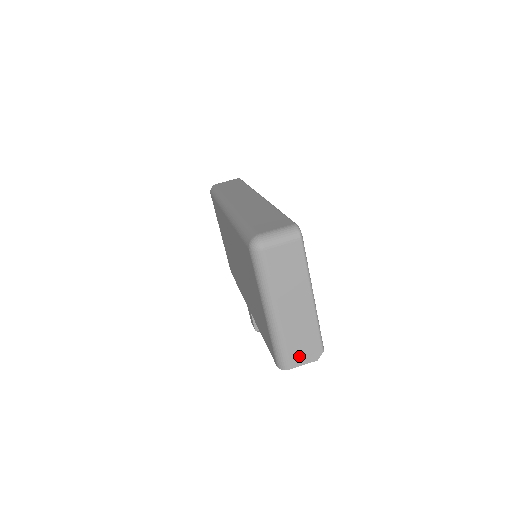
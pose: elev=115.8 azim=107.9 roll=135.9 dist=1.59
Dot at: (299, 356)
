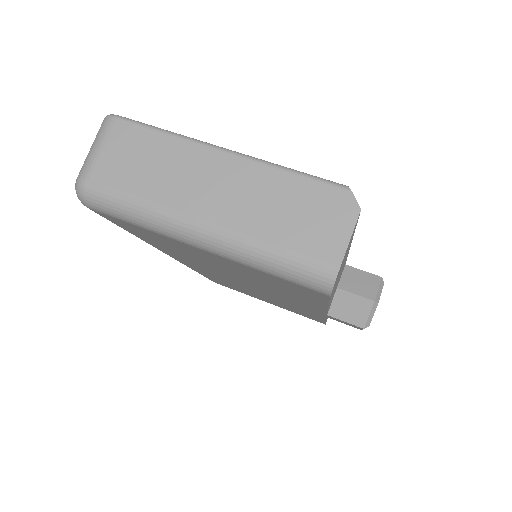
Dot at: (322, 238)
